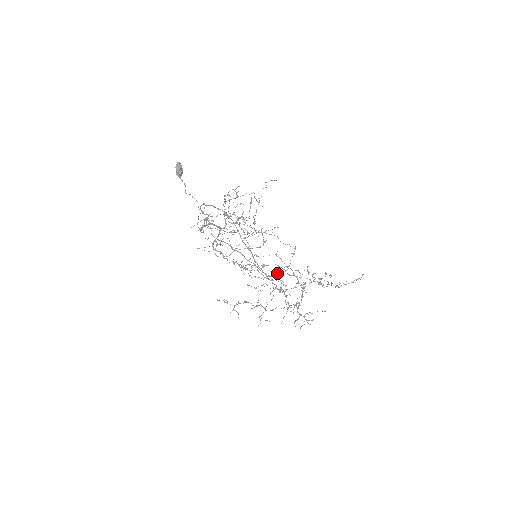
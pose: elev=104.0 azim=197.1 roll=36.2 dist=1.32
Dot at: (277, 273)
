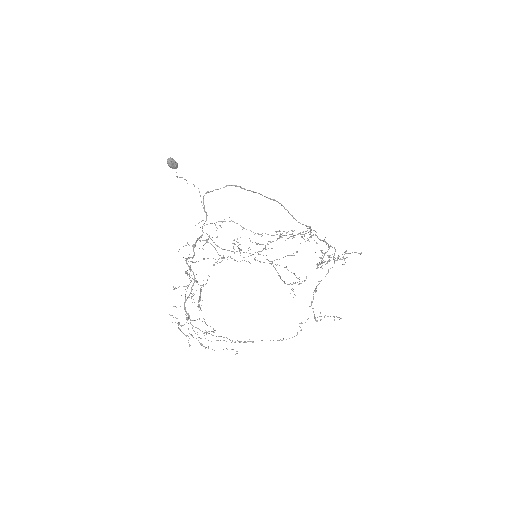
Dot at: occluded
